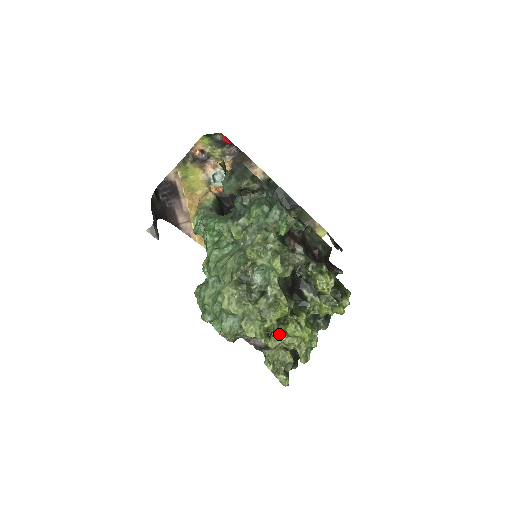
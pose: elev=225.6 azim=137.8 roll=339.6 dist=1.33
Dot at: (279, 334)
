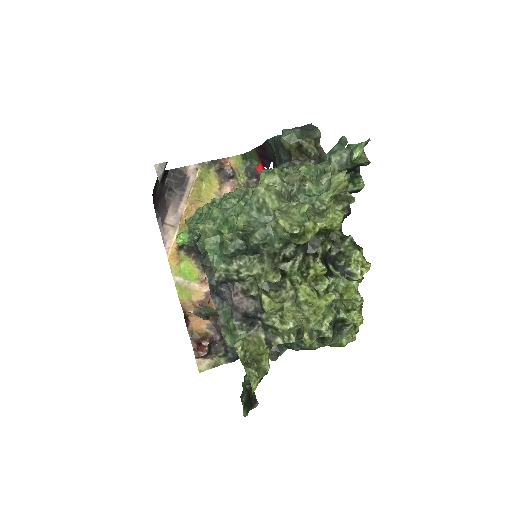
Dot at: (283, 297)
